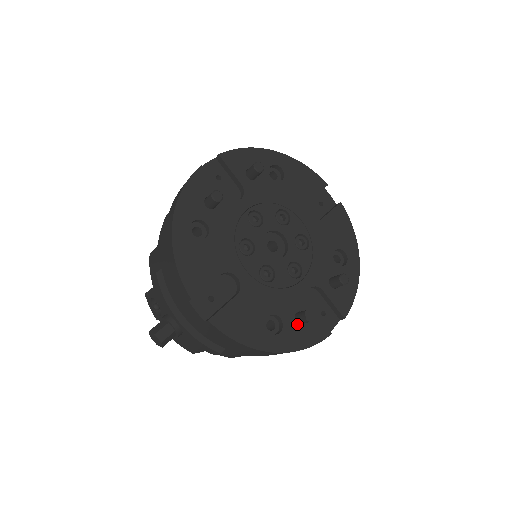
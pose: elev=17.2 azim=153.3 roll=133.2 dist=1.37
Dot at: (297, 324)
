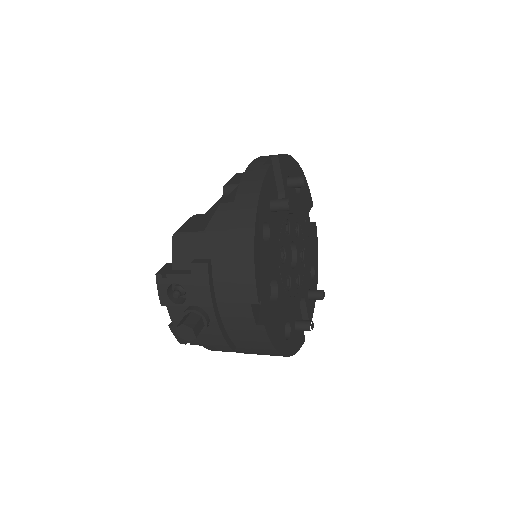
Dot at: (295, 330)
